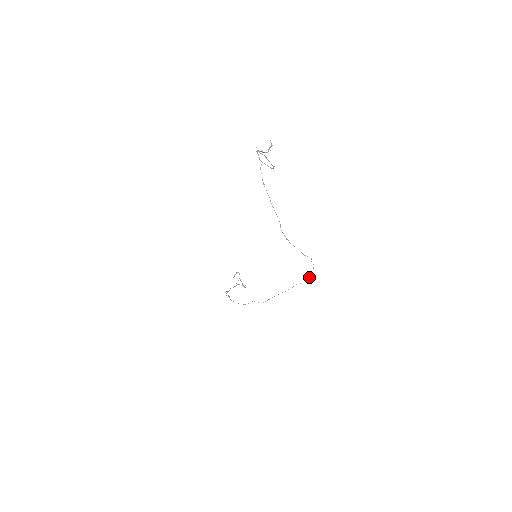
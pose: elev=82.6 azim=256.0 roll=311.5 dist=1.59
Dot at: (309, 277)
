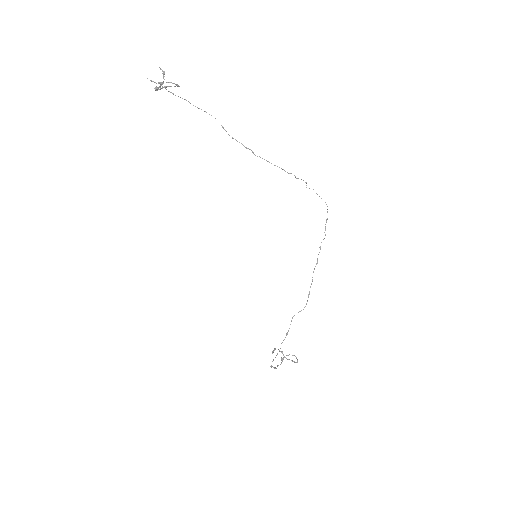
Dot at: (326, 219)
